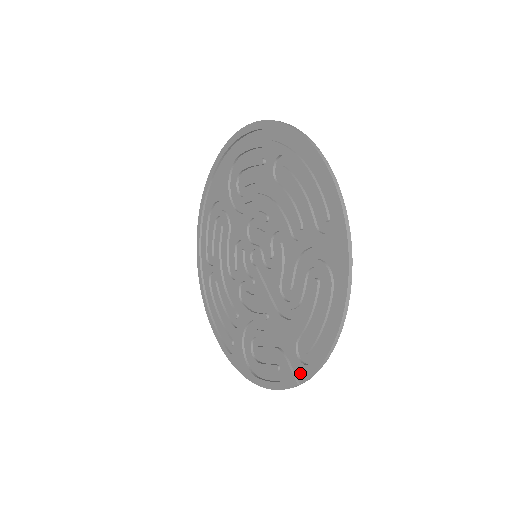
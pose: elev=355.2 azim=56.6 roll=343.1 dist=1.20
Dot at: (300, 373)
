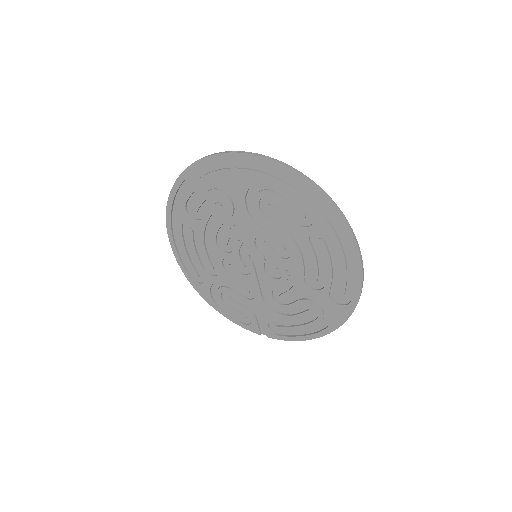
Dot at: (266, 333)
